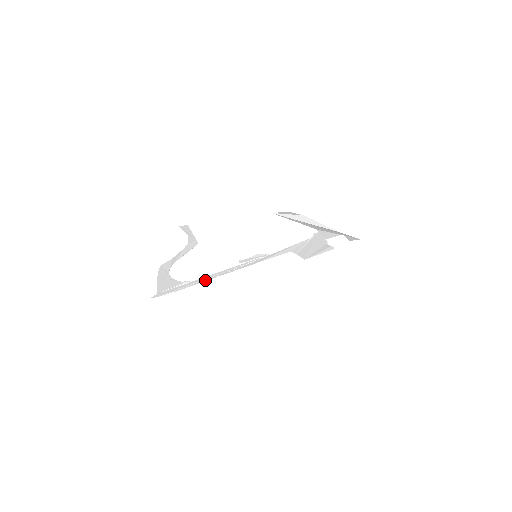
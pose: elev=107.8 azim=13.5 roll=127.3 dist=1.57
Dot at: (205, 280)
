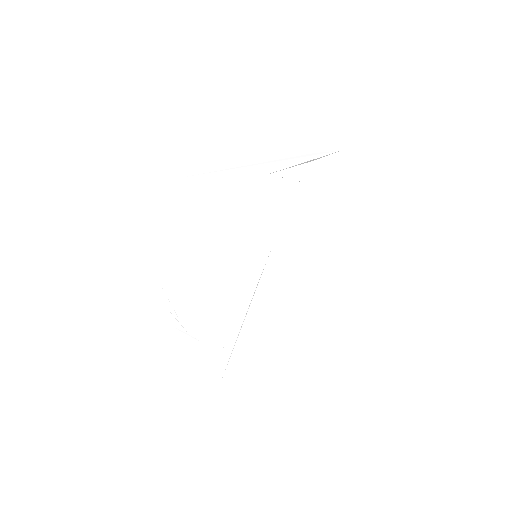
Dot at: (251, 333)
